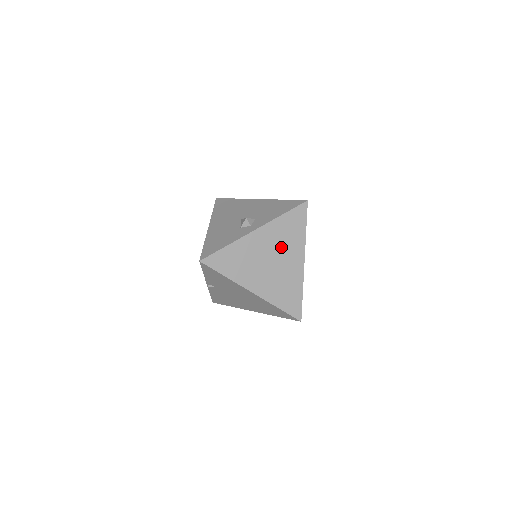
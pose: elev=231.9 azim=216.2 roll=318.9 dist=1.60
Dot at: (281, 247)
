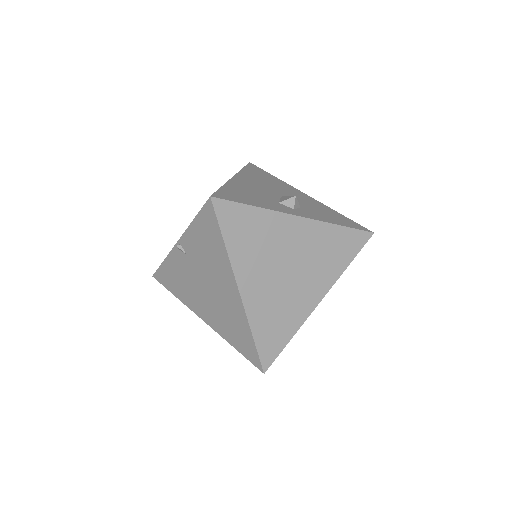
Dot at: (310, 262)
